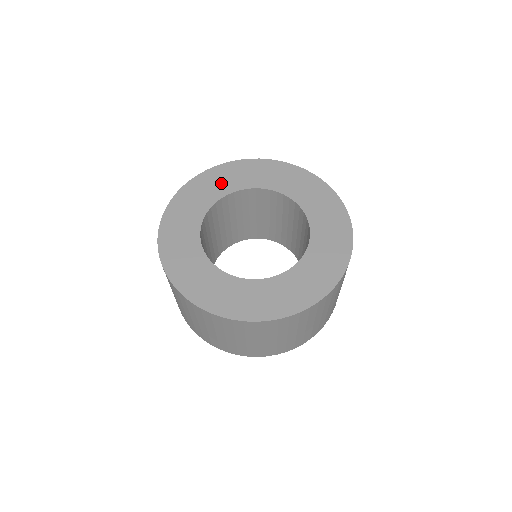
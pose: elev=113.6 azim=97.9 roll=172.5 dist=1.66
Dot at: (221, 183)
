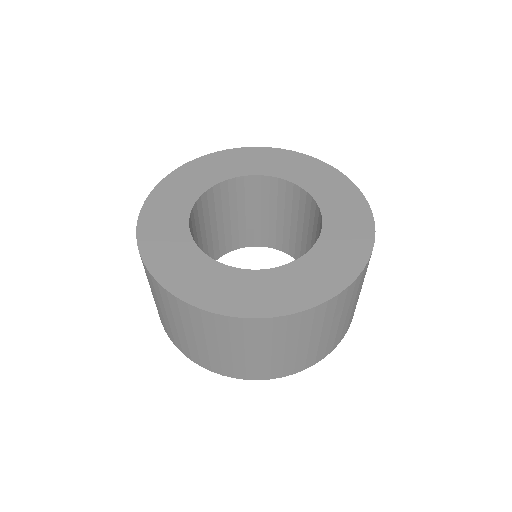
Dot at: (287, 167)
